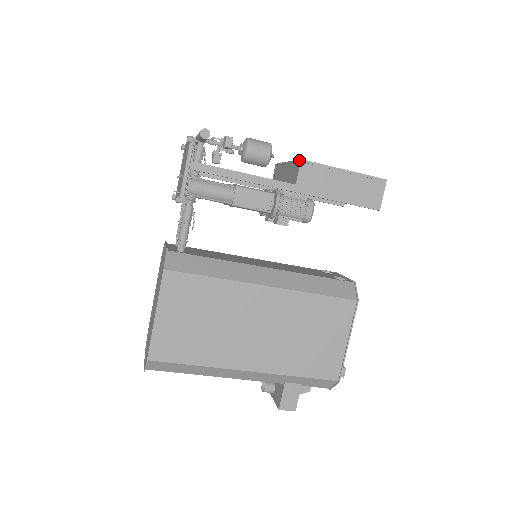
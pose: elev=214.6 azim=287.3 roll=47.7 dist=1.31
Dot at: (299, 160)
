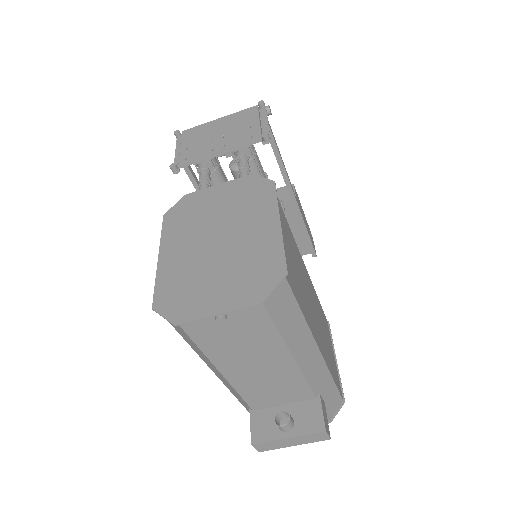
Dot at: occluded
